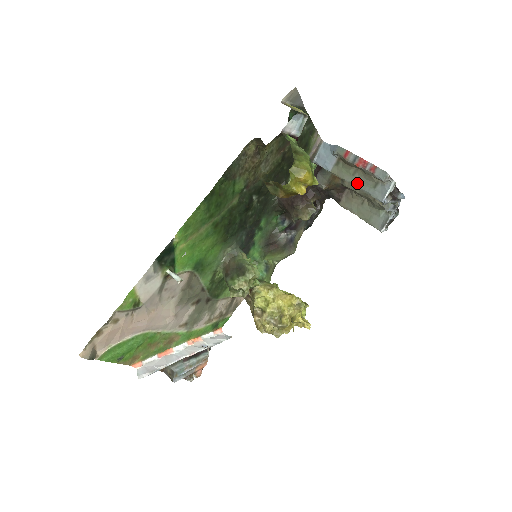
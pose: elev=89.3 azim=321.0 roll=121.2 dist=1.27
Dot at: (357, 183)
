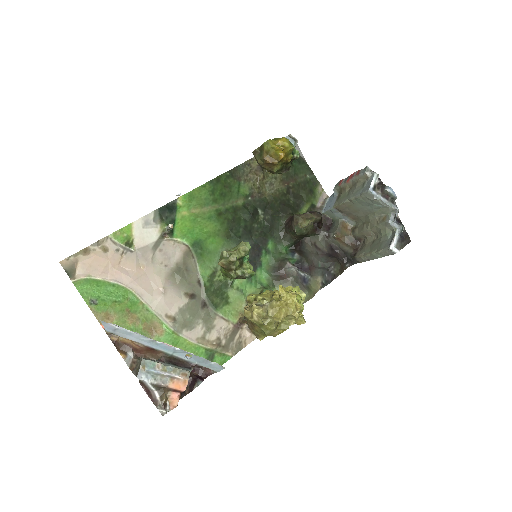
Dot at: (351, 196)
